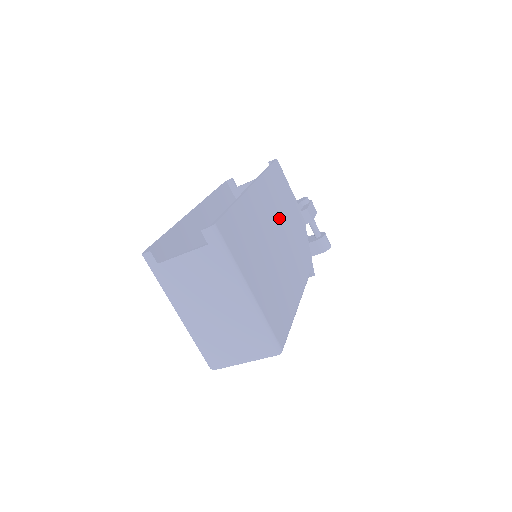
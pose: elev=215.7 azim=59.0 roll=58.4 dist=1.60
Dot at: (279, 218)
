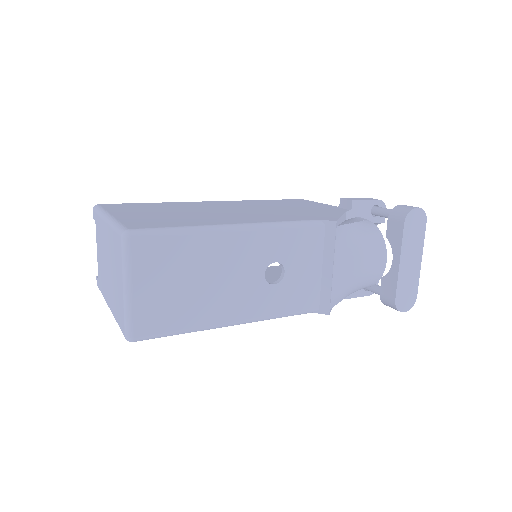
Dot at: (258, 207)
